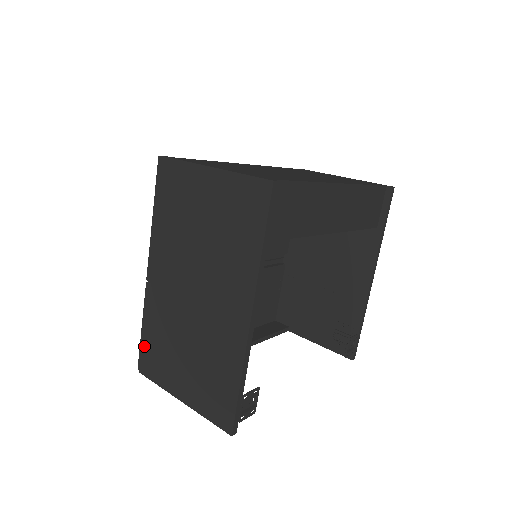
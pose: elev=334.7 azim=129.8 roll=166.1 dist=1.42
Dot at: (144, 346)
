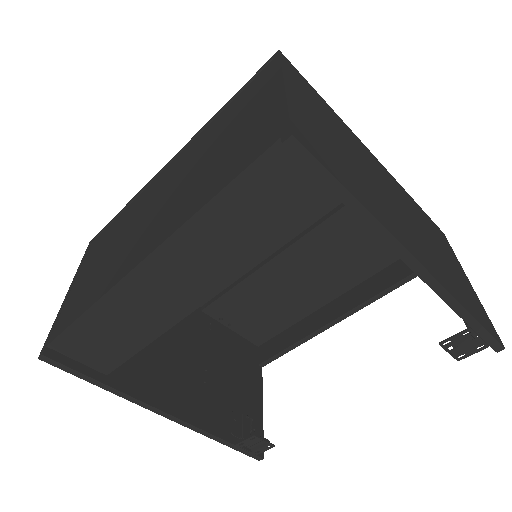
Dot at: occluded
